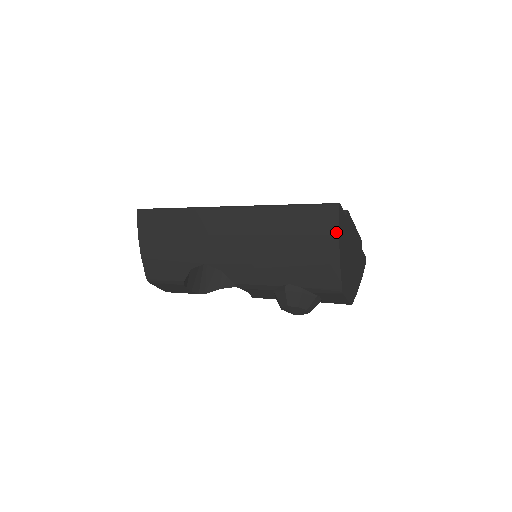
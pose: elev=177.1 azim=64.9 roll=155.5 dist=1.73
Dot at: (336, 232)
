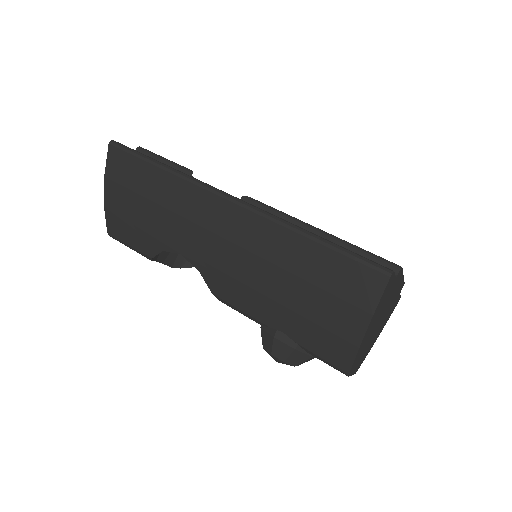
Dot at: (371, 309)
